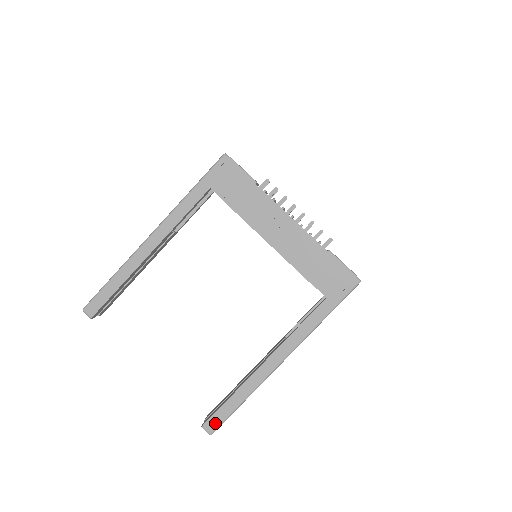
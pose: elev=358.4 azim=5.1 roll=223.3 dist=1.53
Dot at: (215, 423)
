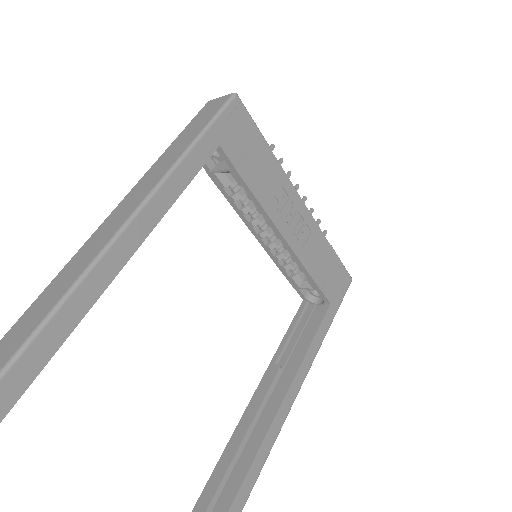
Dot at: out of frame
